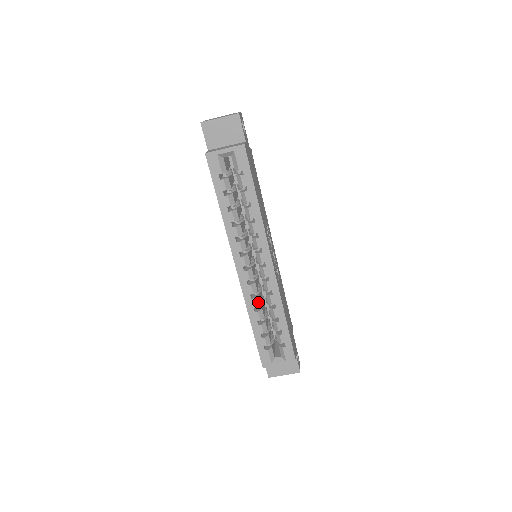
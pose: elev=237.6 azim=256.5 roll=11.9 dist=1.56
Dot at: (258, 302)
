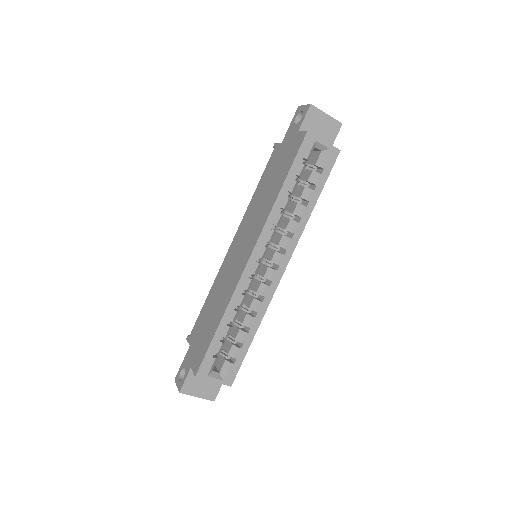
Dot at: (243, 301)
